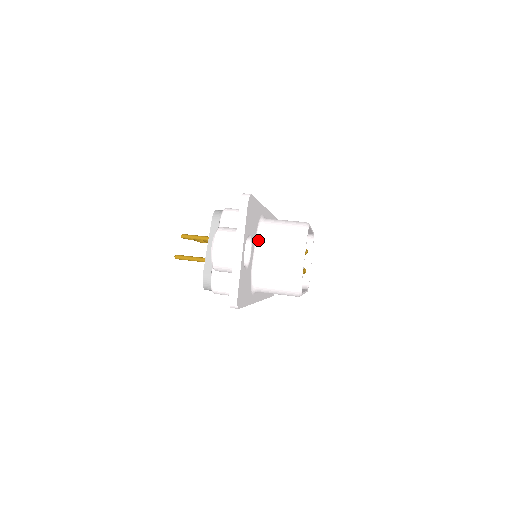
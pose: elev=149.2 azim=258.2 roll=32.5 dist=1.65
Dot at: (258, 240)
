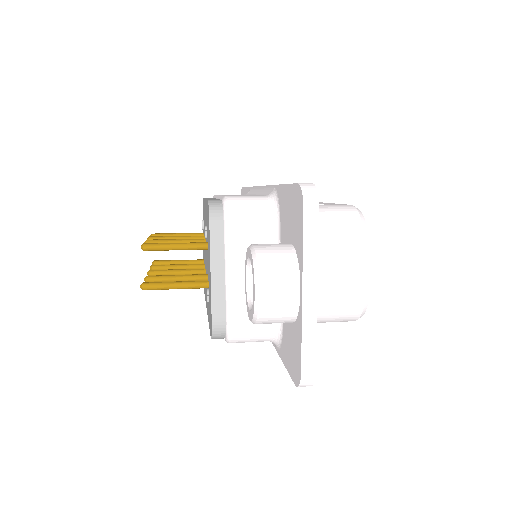
Dot at: occluded
